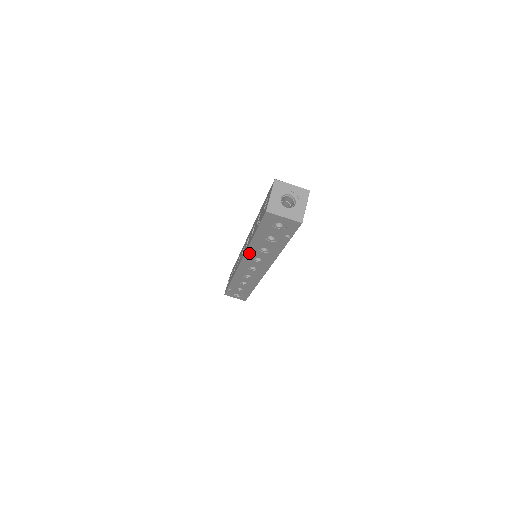
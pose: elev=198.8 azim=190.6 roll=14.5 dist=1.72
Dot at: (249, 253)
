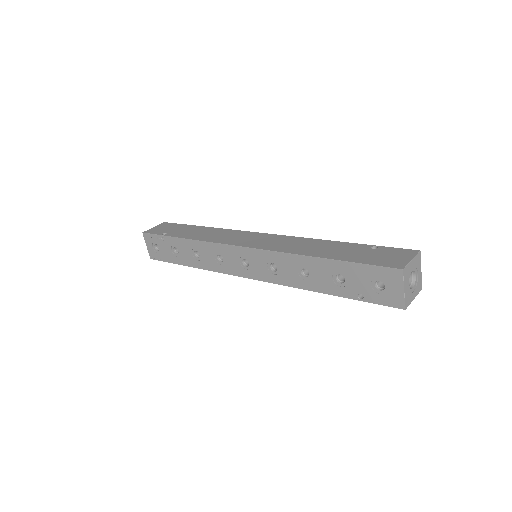
Dot at: (289, 284)
